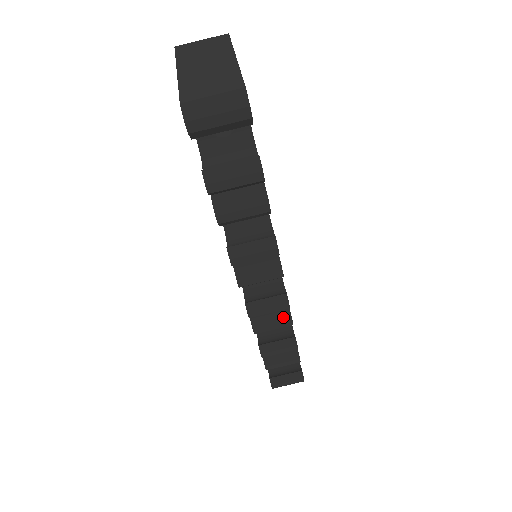
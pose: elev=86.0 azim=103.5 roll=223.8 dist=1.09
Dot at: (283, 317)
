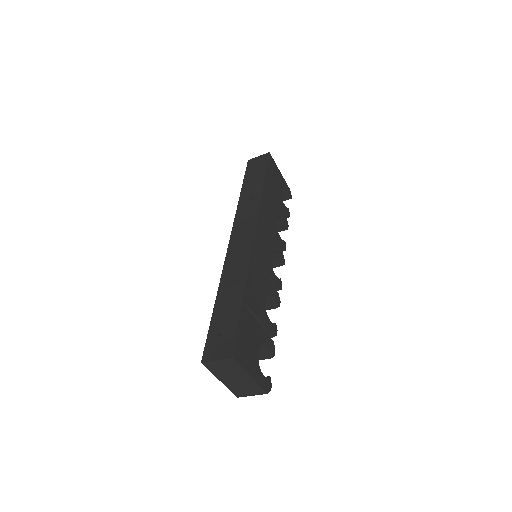
Dot at: occluded
